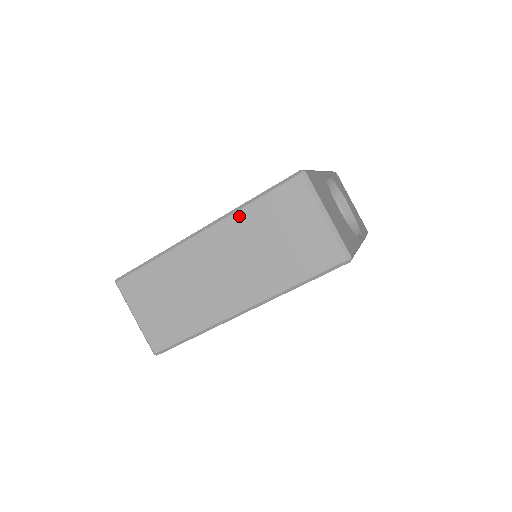
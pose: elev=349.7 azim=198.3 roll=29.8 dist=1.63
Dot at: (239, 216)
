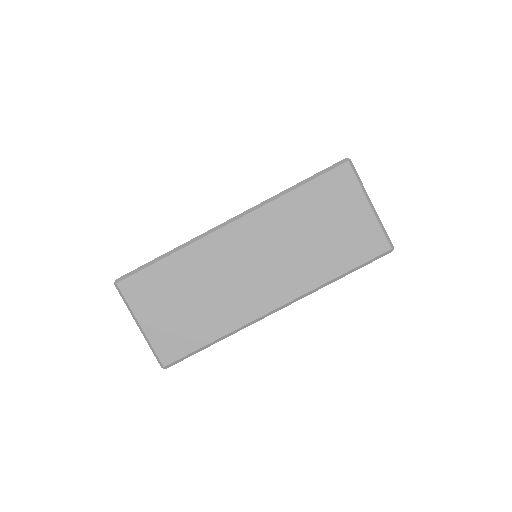
Dot at: (278, 204)
